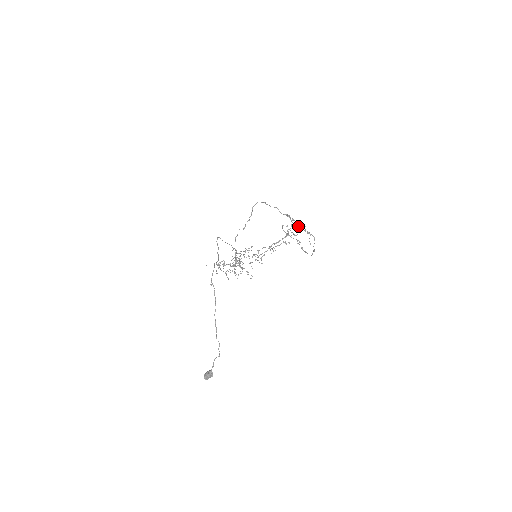
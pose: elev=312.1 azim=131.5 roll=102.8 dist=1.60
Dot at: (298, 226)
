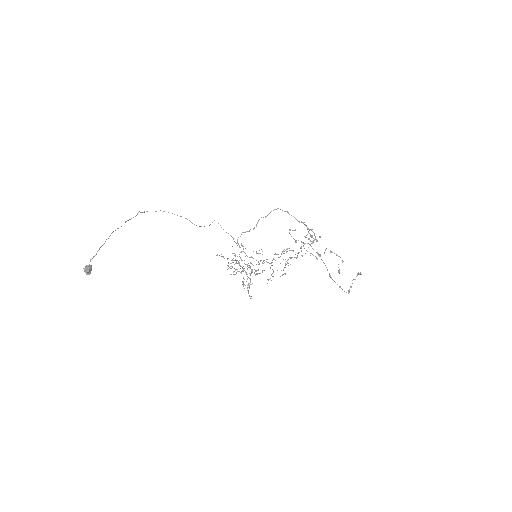
Dot at: (310, 234)
